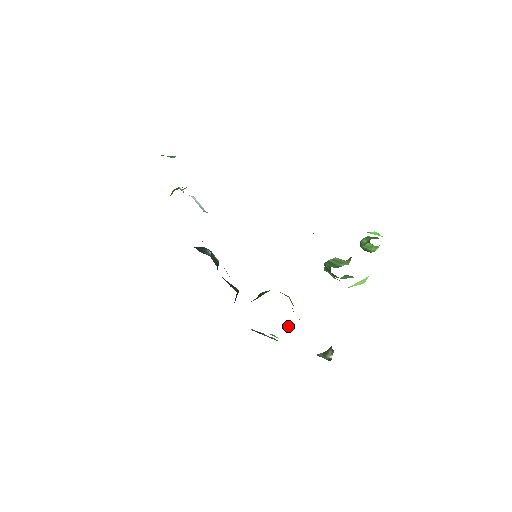
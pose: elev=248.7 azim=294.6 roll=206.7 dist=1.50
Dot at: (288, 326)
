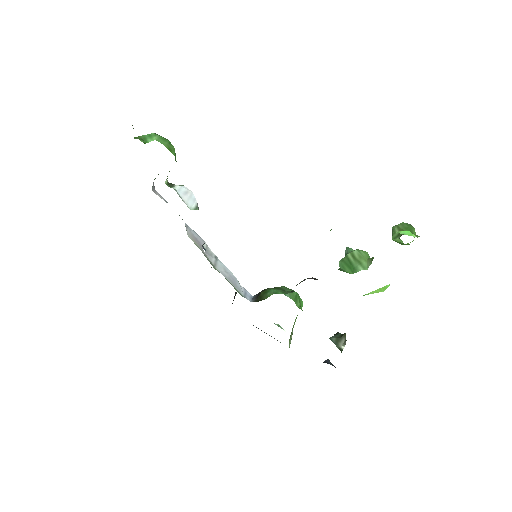
Dot at: (294, 322)
